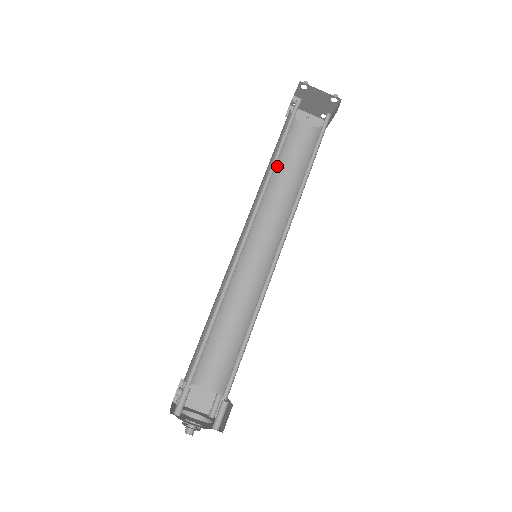
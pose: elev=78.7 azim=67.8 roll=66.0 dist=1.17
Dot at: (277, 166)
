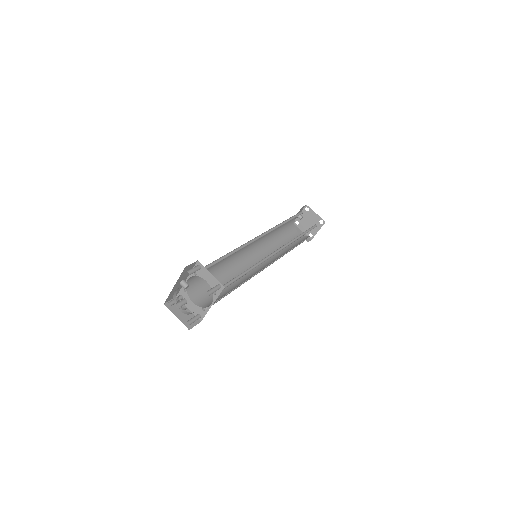
Dot at: (279, 238)
